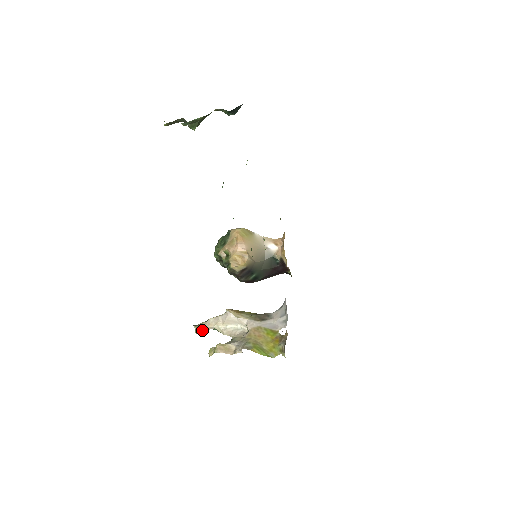
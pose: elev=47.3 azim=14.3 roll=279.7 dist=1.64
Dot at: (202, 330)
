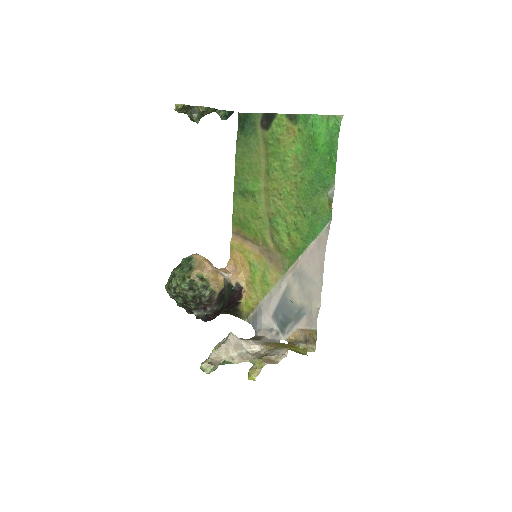
Dot at: (215, 365)
